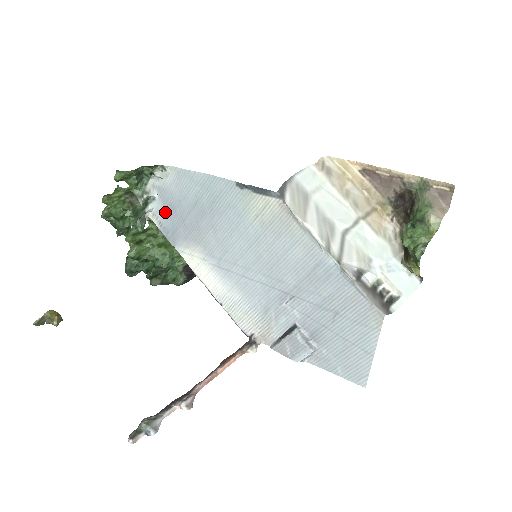
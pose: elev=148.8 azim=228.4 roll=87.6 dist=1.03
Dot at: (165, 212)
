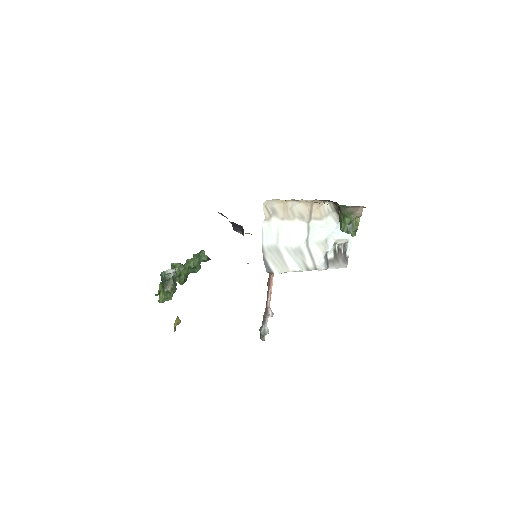
Dot at: occluded
